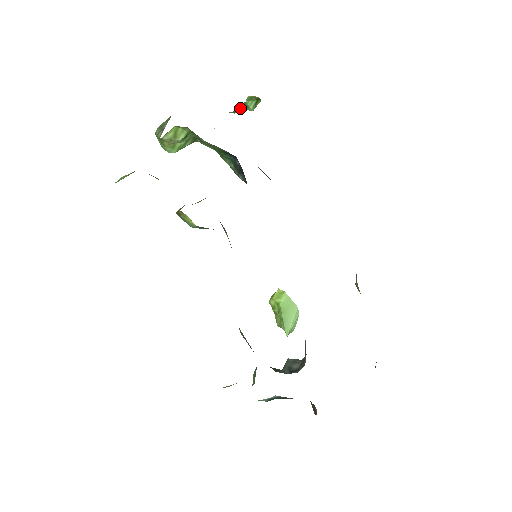
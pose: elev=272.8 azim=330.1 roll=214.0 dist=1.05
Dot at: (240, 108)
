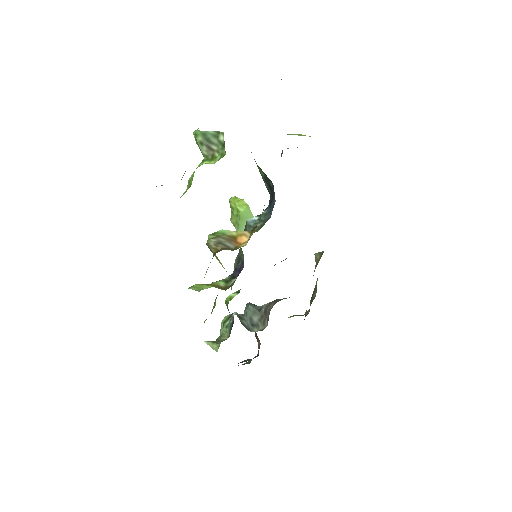
Dot at: occluded
